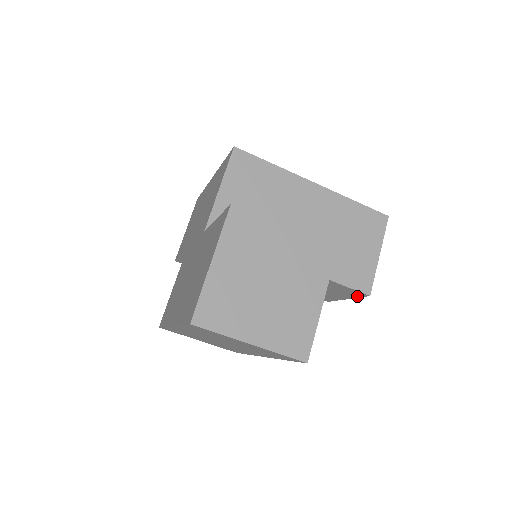
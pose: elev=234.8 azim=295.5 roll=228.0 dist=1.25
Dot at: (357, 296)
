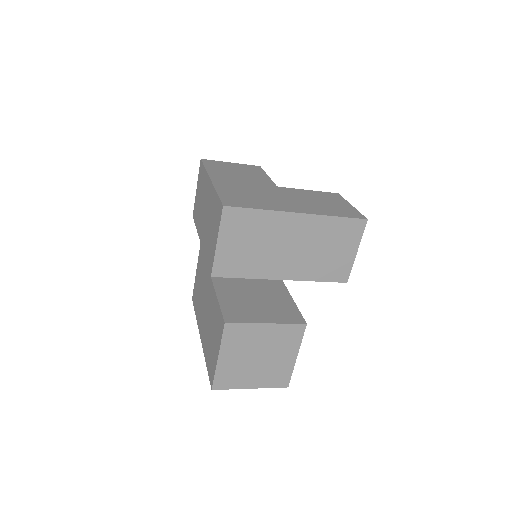
Dot at: occluded
